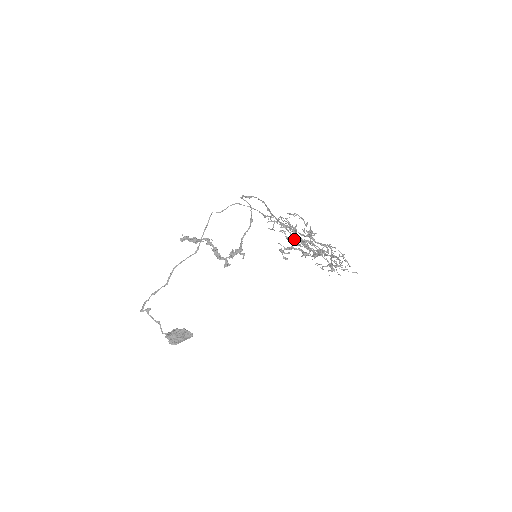
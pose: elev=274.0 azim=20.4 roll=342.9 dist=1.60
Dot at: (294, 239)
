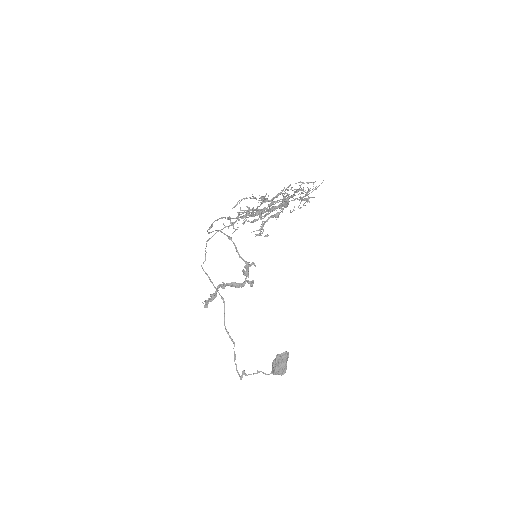
Dot at: occluded
